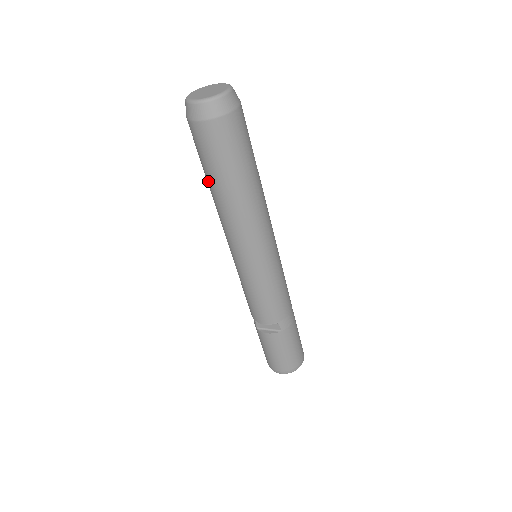
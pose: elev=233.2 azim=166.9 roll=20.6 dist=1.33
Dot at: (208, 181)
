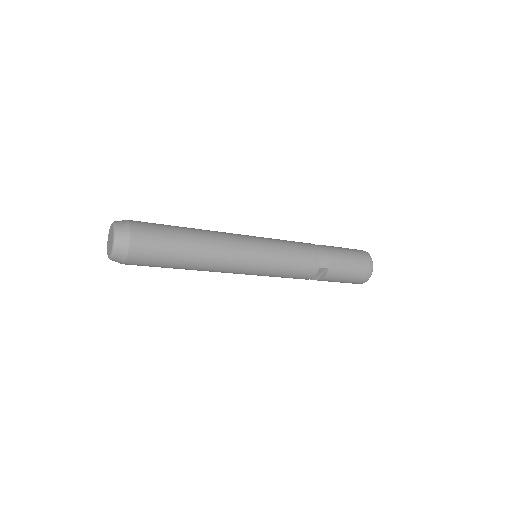
Dot at: occluded
